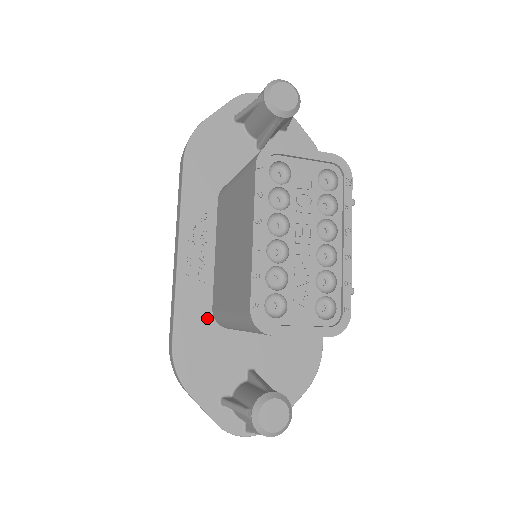
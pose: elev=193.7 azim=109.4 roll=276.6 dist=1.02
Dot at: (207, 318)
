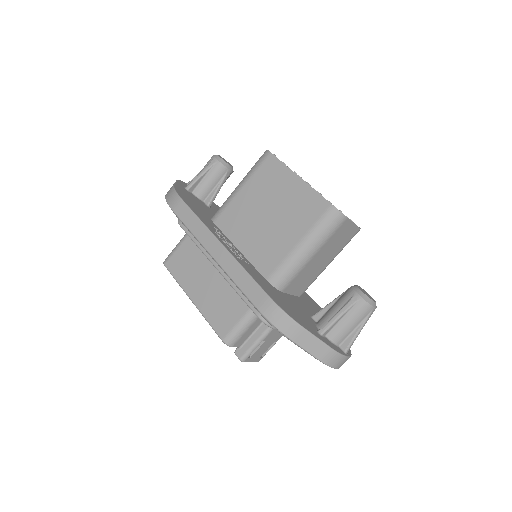
Dot at: (268, 284)
